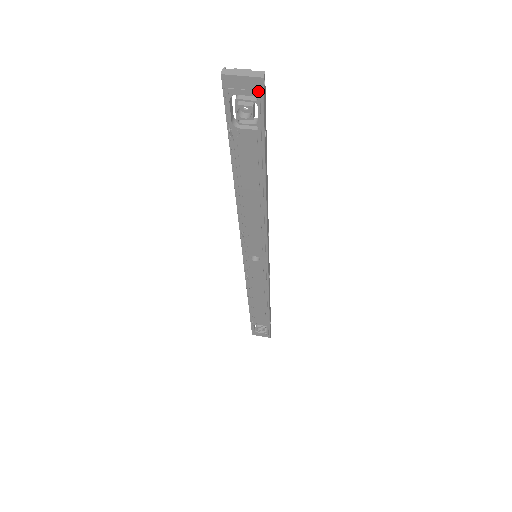
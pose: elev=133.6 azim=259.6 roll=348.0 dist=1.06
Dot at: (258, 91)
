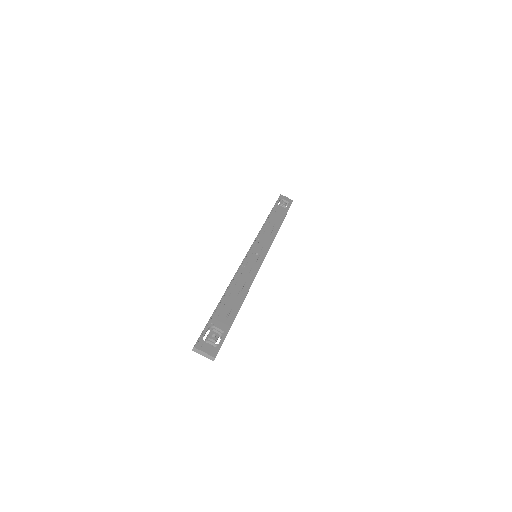
Dot at: (214, 354)
